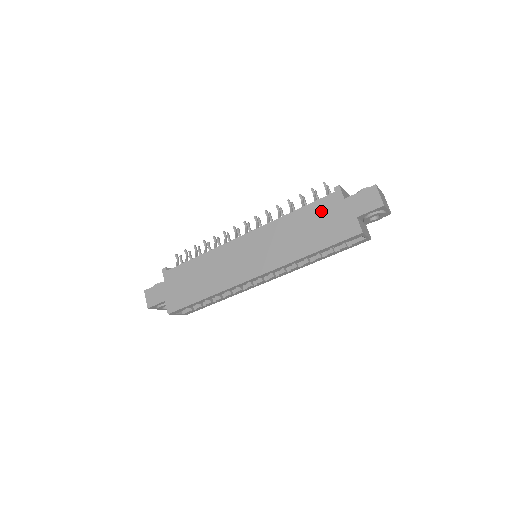
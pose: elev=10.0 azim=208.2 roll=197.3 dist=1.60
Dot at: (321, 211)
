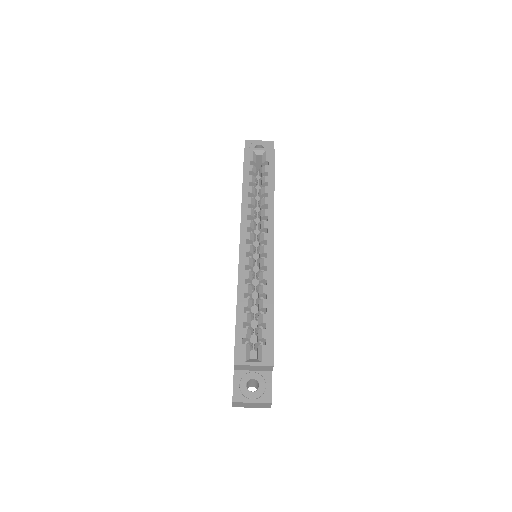
Dot at: occluded
